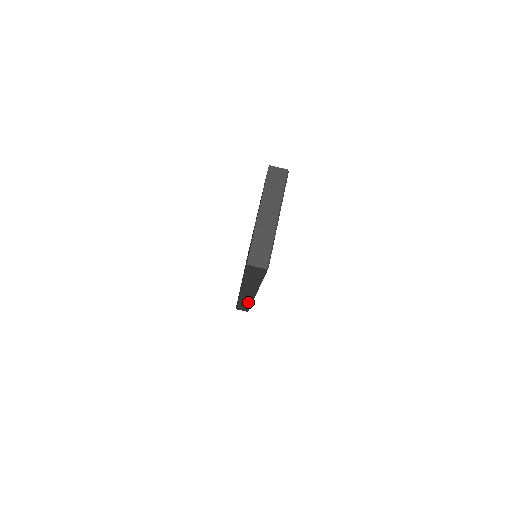
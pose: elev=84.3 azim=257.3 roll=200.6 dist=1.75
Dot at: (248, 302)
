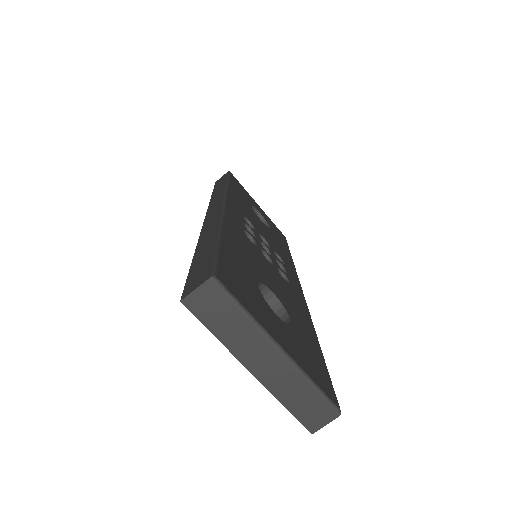
Dot at: occluded
